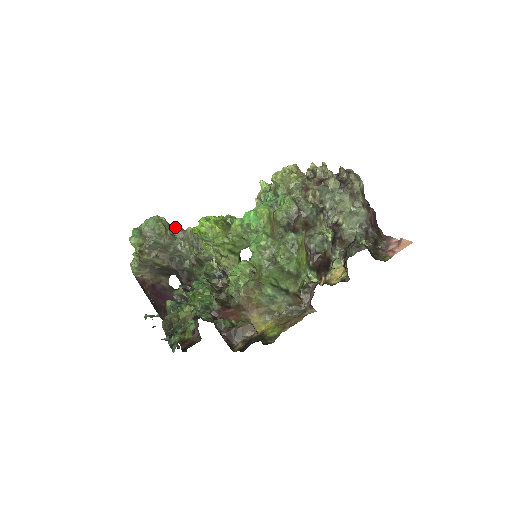
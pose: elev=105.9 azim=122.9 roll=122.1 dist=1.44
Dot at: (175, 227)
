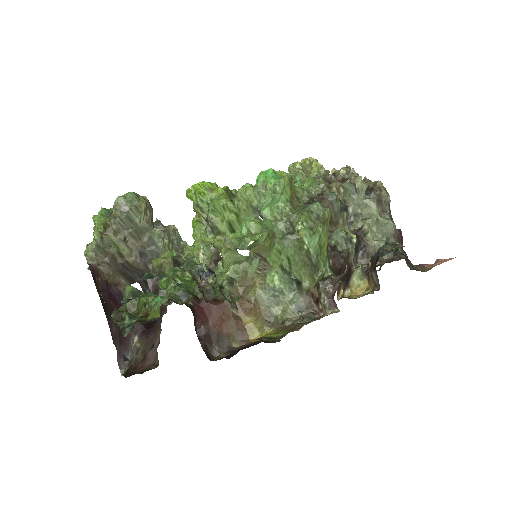
Dot at: occluded
